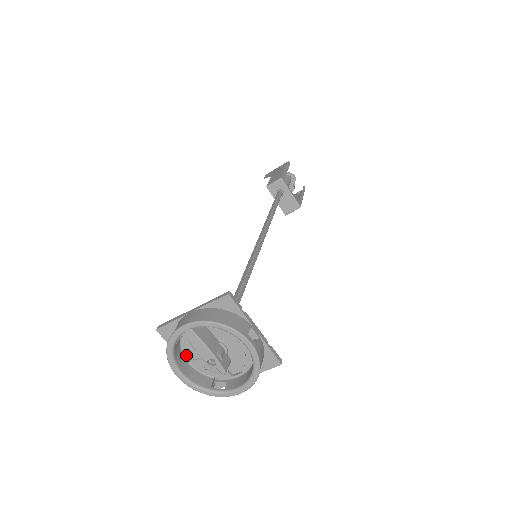
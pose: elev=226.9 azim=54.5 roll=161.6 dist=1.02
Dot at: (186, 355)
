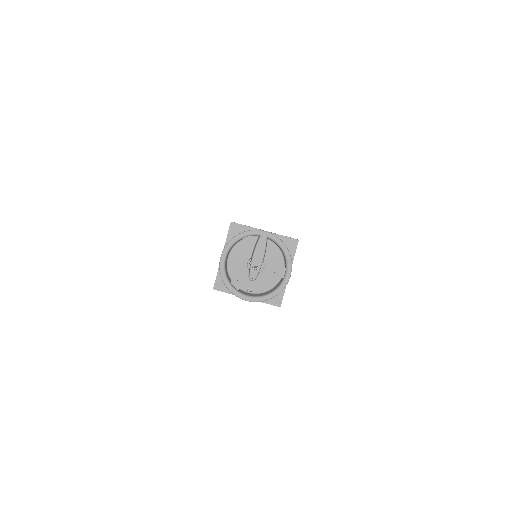
Dot at: (232, 252)
